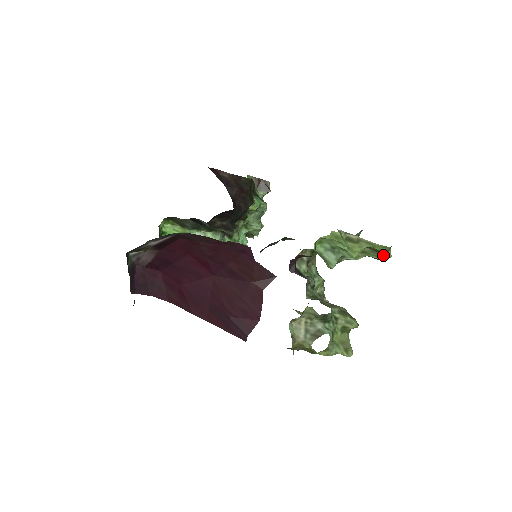
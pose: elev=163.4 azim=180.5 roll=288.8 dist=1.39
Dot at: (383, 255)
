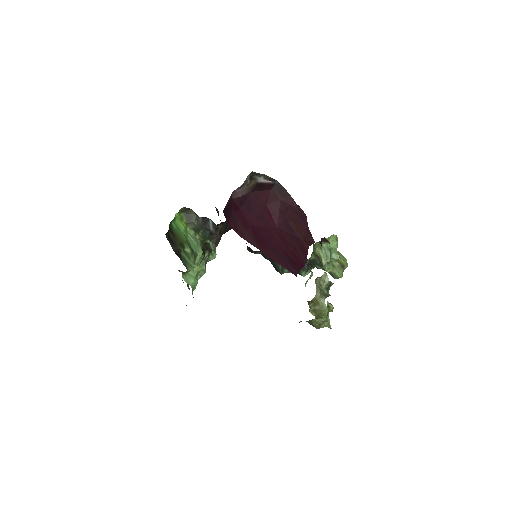
Dot at: (342, 272)
